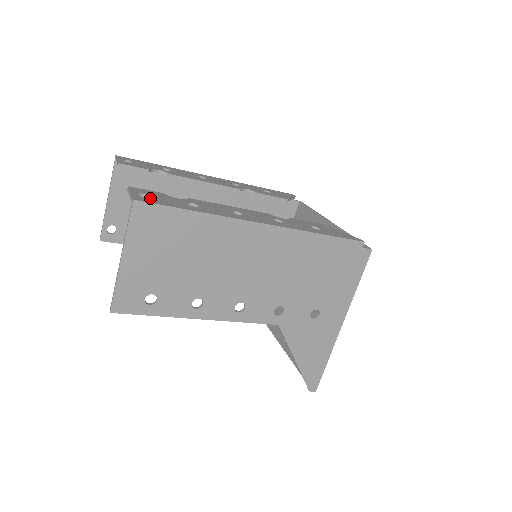
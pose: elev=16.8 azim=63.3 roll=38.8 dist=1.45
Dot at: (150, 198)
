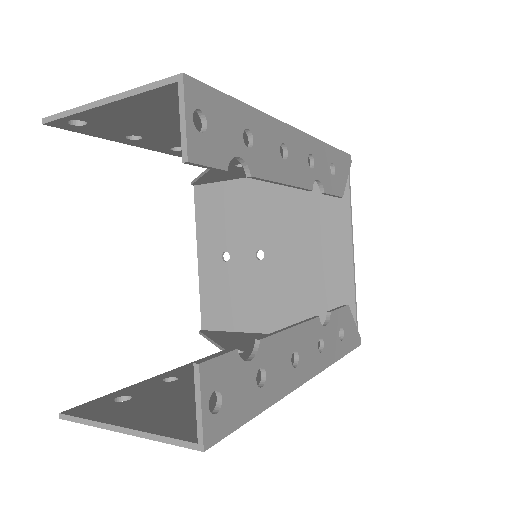
Dot at: (222, 411)
